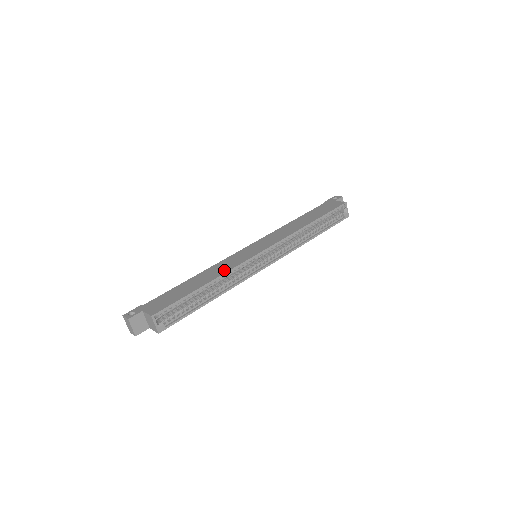
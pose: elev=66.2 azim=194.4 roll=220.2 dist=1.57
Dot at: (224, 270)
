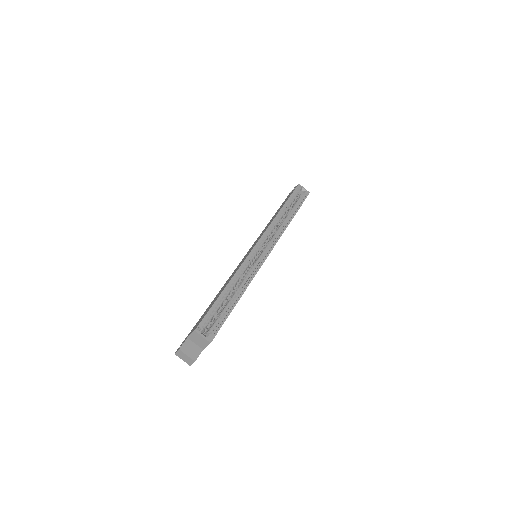
Dot at: (234, 273)
